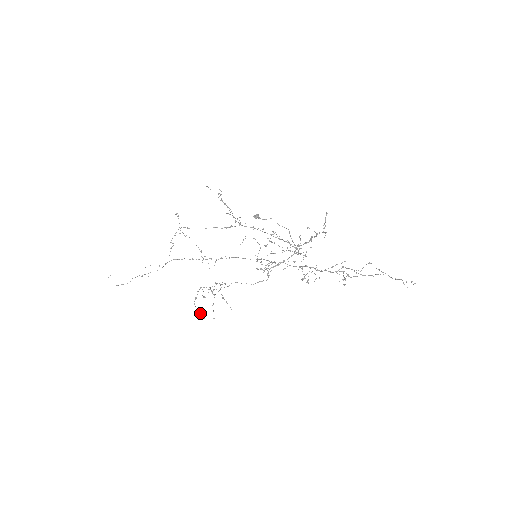
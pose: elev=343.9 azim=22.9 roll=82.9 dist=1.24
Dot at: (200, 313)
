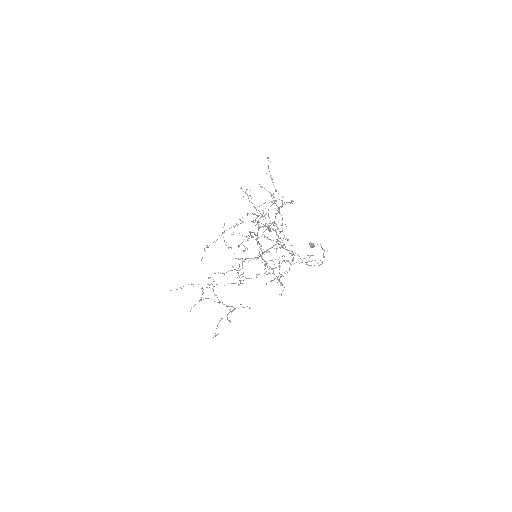
Dot at: (215, 333)
